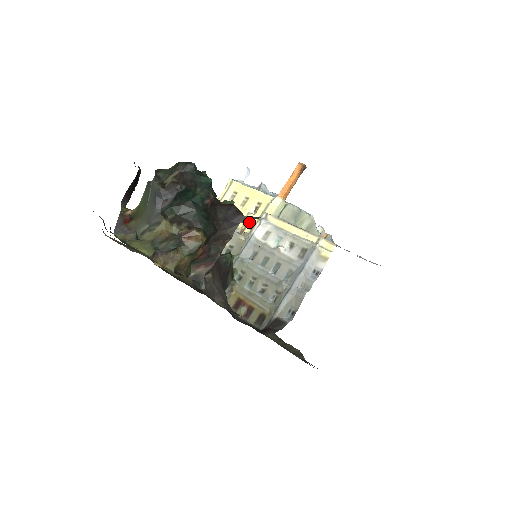
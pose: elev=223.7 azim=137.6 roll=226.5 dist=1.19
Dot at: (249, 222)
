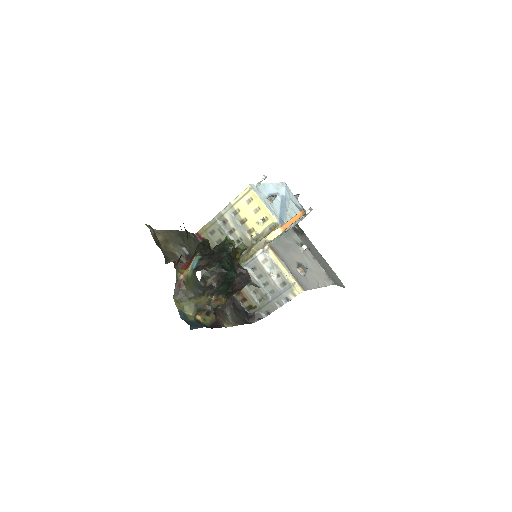
Dot at: (257, 229)
